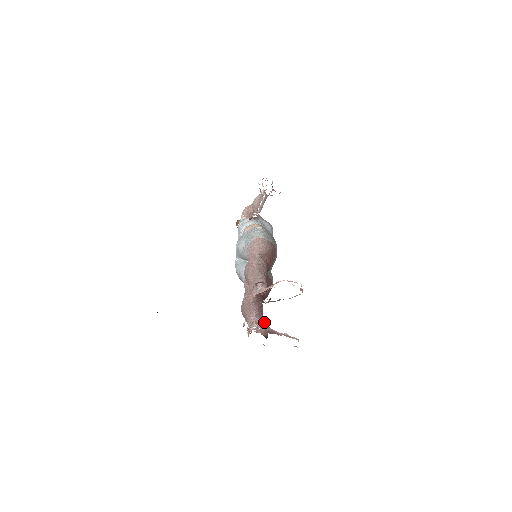
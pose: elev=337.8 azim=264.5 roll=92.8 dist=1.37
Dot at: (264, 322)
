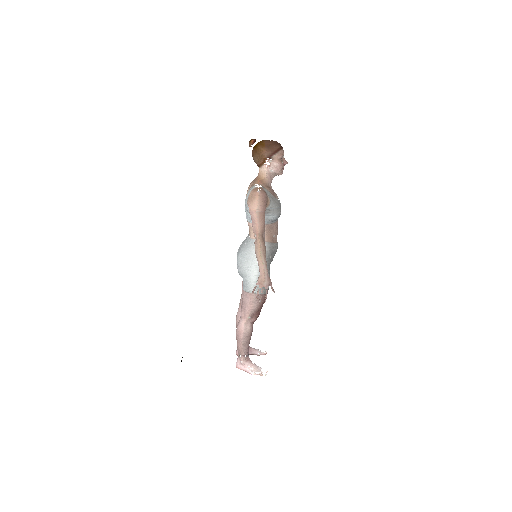
Dot at: occluded
